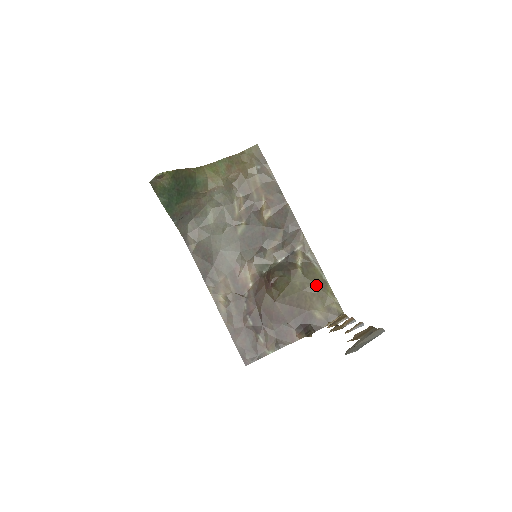
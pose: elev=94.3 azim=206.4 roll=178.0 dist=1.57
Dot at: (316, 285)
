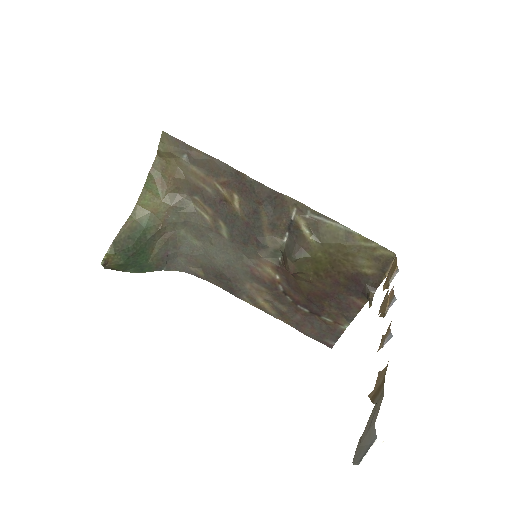
Dot at: (341, 244)
